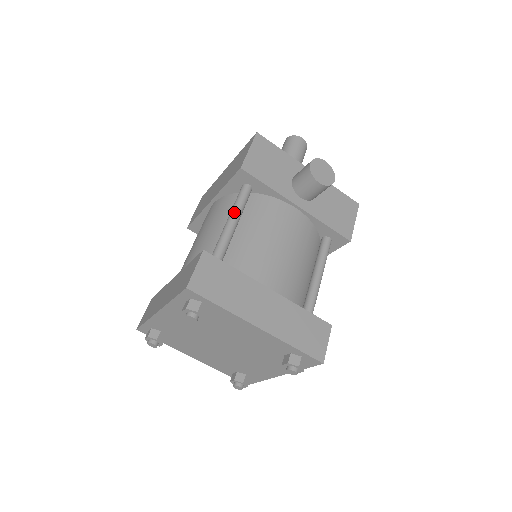
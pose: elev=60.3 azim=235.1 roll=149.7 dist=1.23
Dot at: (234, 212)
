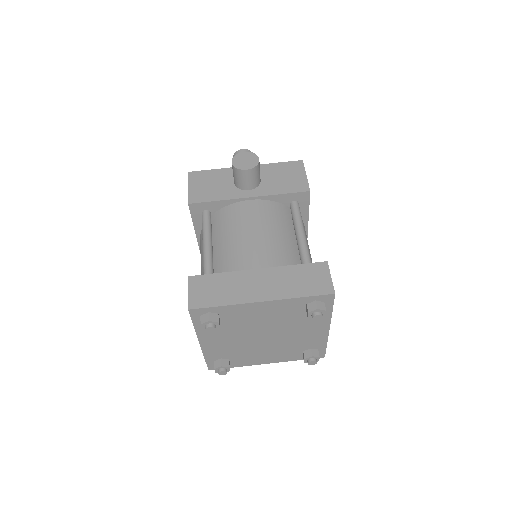
Dot at: (204, 236)
